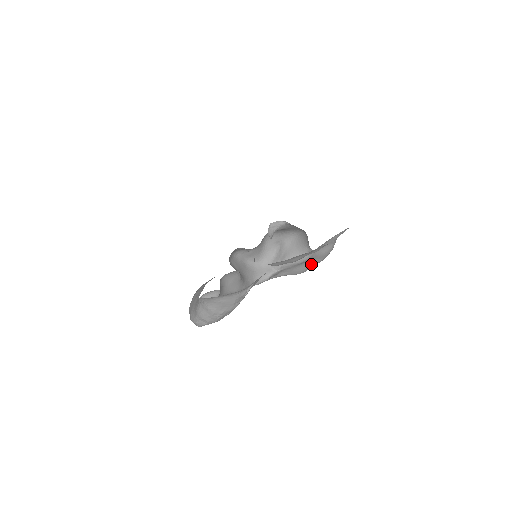
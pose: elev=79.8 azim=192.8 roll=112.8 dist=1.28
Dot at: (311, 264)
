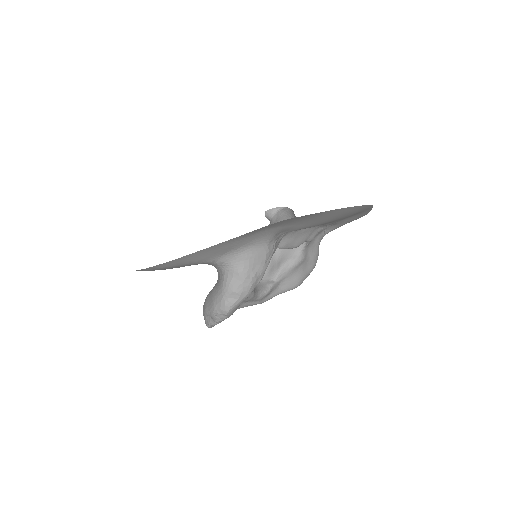
Dot at: (305, 272)
